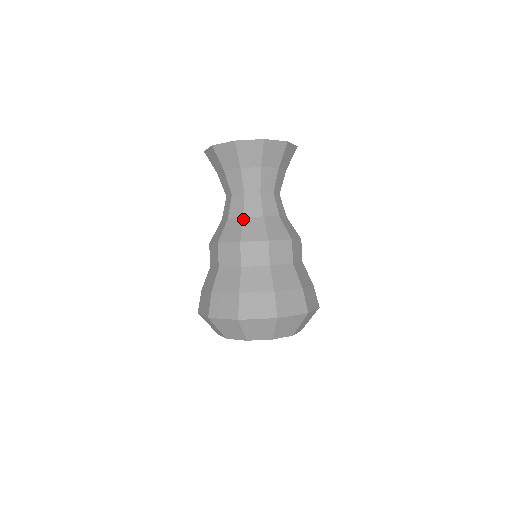
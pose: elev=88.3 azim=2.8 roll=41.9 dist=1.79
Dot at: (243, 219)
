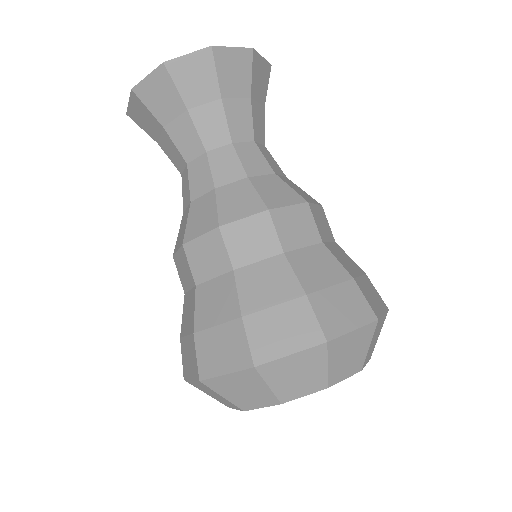
Dot at: (215, 191)
